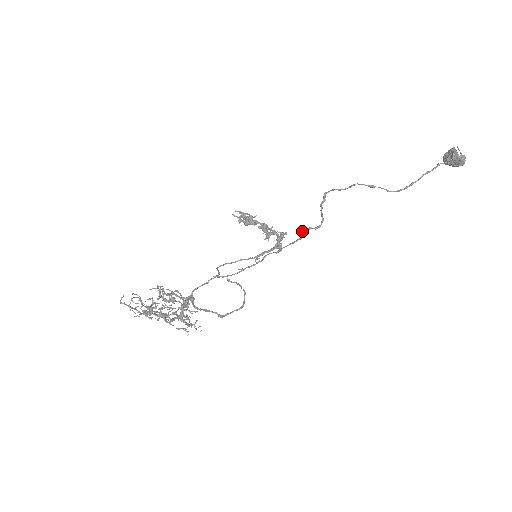
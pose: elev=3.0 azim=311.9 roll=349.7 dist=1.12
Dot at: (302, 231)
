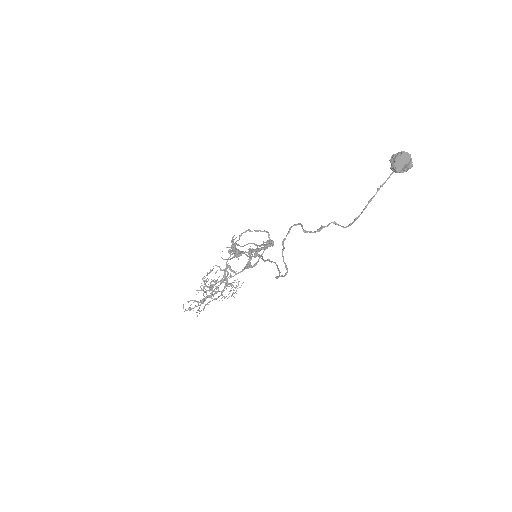
Dot at: (275, 277)
